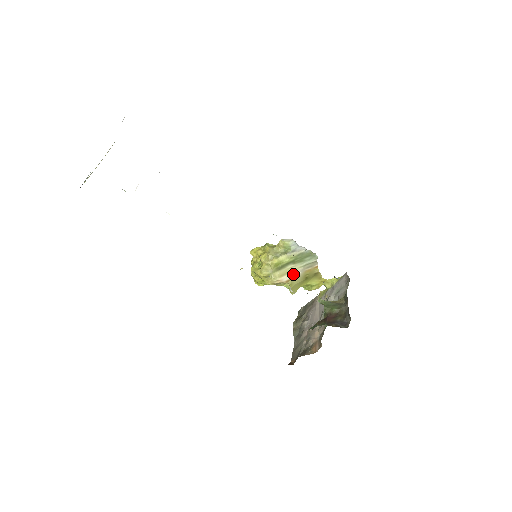
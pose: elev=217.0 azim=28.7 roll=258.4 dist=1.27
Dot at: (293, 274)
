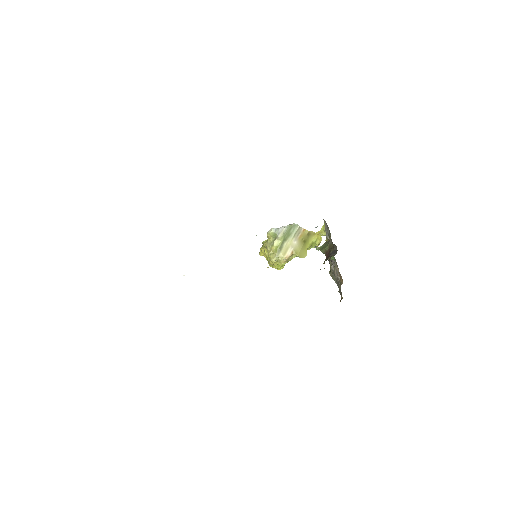
Dot at: (292, 246)
